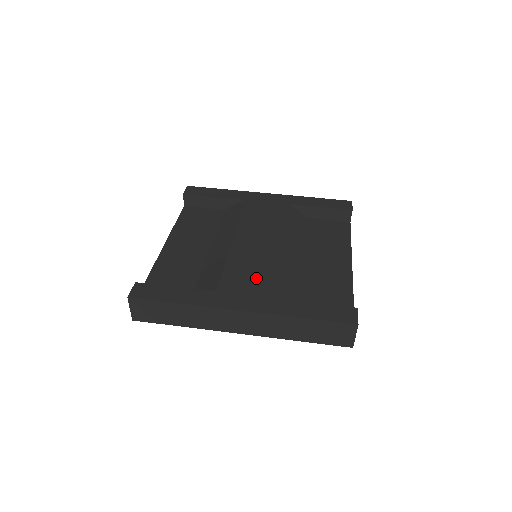
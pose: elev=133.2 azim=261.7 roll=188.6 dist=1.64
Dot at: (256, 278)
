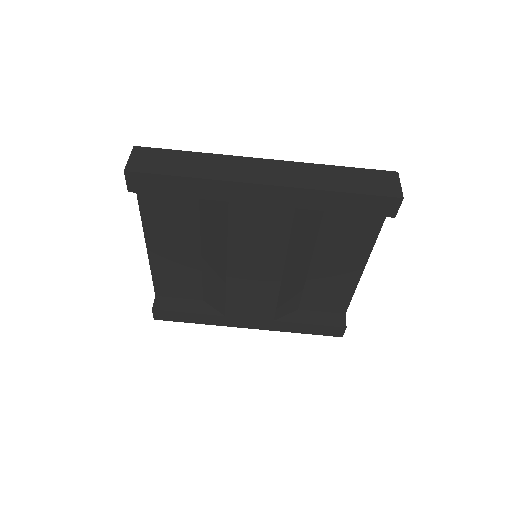
Dot at: (259, 307)
